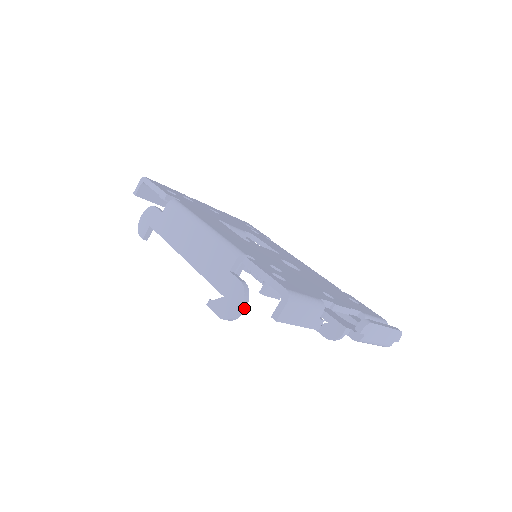
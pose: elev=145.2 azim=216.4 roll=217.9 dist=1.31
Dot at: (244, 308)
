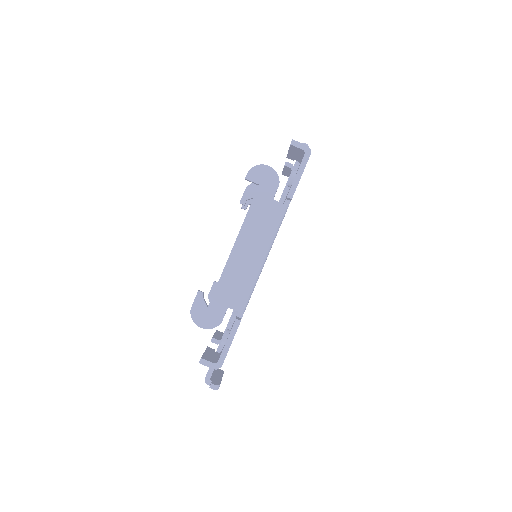
Dot at: (203, 328)
